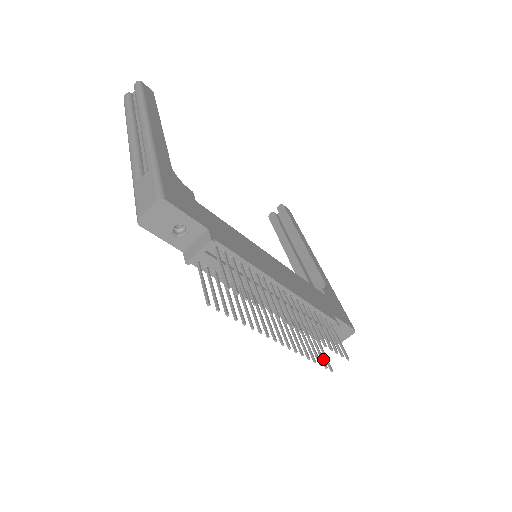
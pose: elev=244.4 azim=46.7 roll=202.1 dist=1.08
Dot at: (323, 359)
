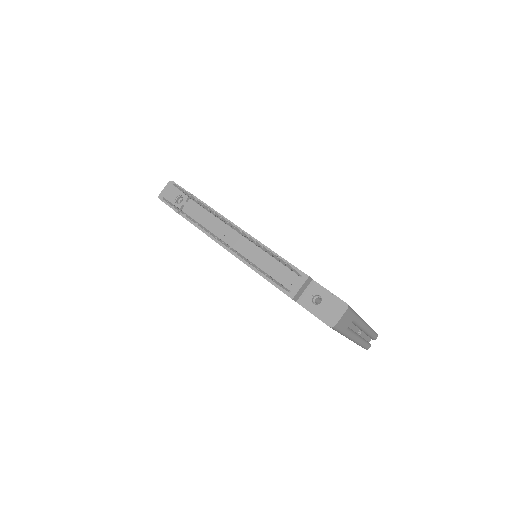
Dot at: (269, 276)
